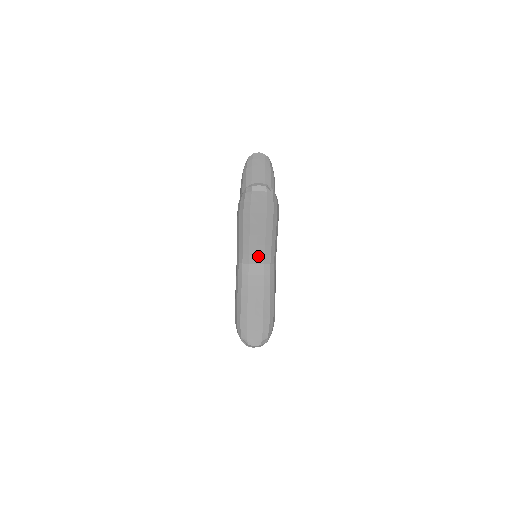
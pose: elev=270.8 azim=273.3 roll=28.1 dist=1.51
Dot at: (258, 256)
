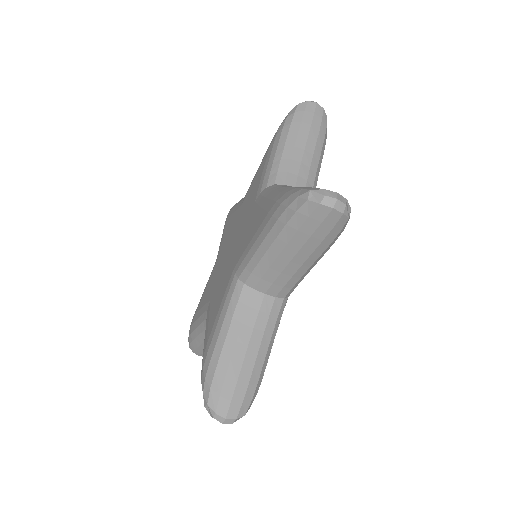
Dot at: (273, 285)
